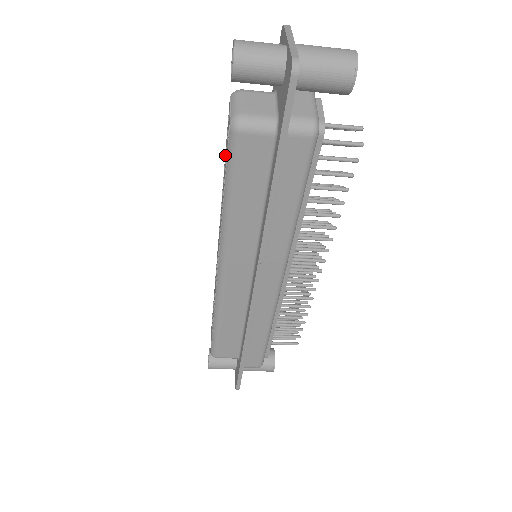
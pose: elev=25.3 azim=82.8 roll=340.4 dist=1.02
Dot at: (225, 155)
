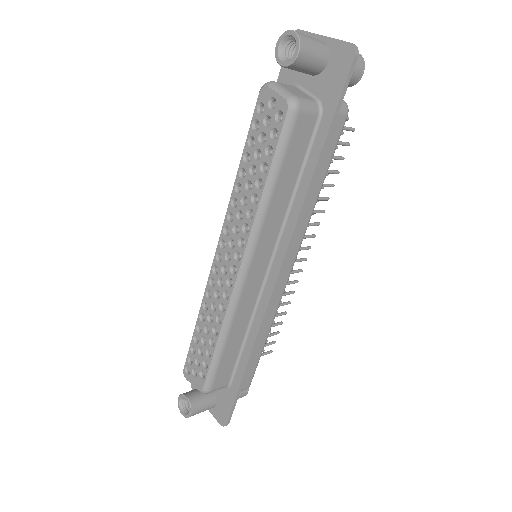
Dot at: (249, 147)
